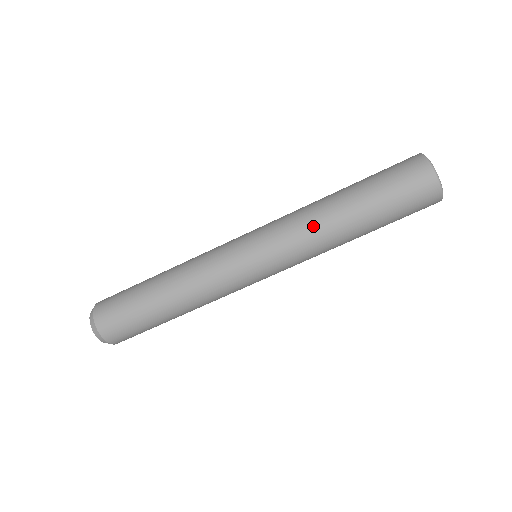
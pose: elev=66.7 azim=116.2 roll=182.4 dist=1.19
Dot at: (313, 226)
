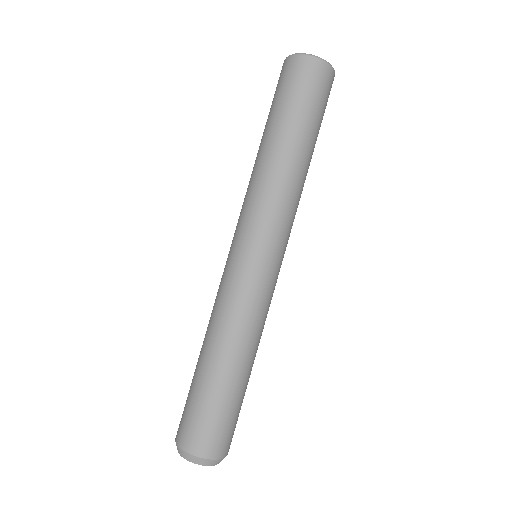
Dot at: (268, 180)
